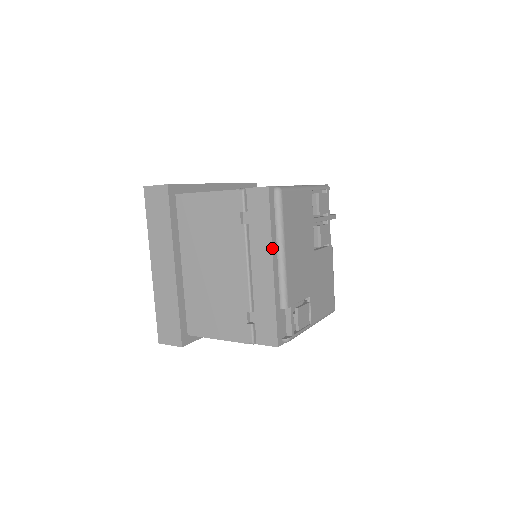
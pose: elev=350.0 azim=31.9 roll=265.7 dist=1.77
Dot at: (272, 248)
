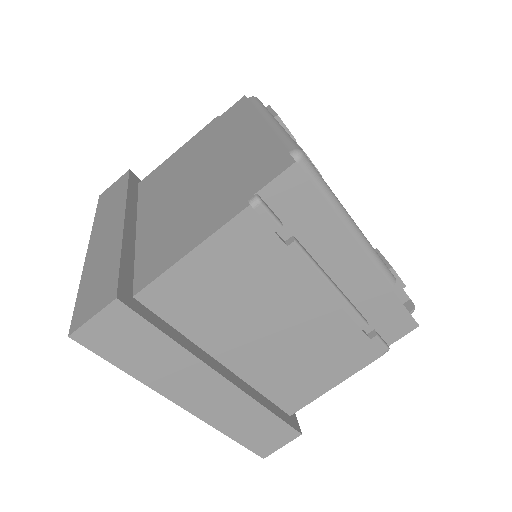
Dot at: (351, 235)
